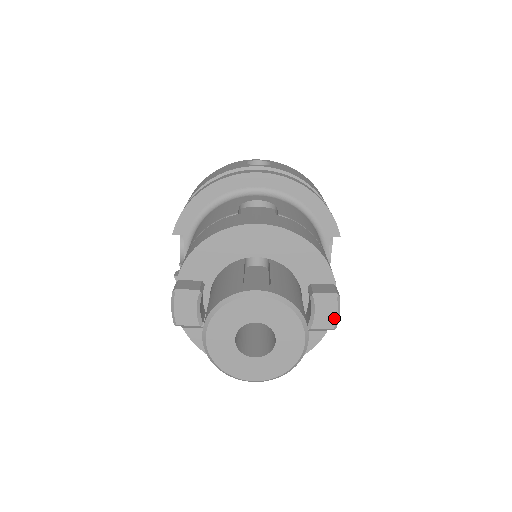
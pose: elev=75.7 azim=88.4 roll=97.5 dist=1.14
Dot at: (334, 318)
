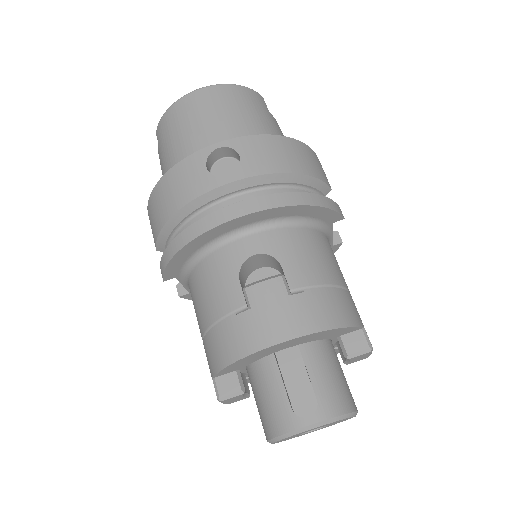
Dot at: (368, 356)
